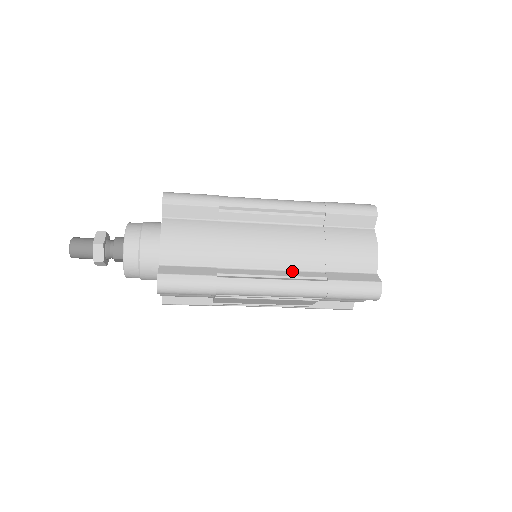
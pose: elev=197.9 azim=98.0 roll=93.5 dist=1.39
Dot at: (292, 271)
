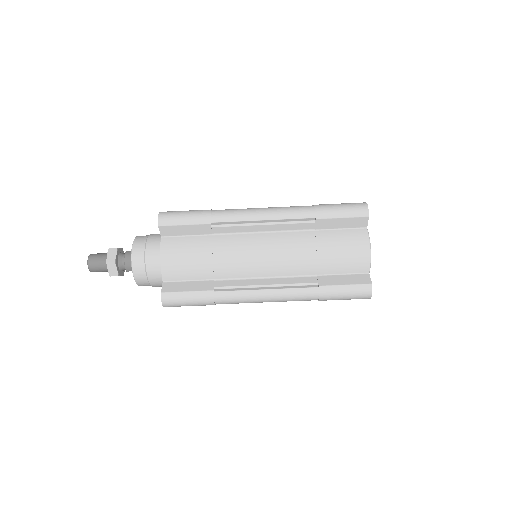
Dot at: (285, 278)
